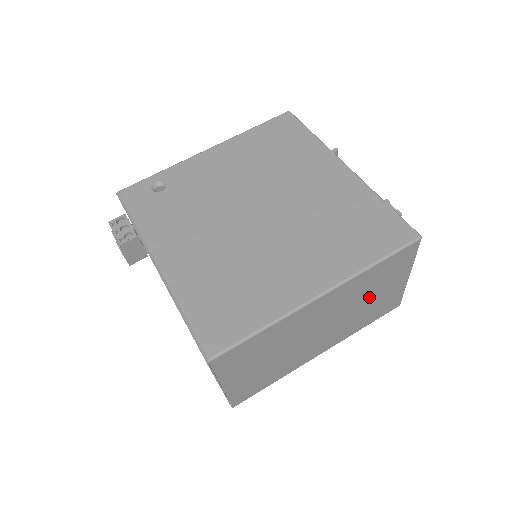
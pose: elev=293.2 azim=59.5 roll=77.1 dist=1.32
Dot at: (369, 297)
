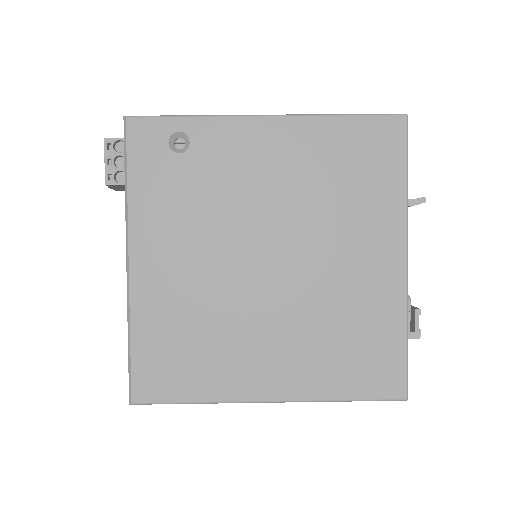
Dot at: occluded
